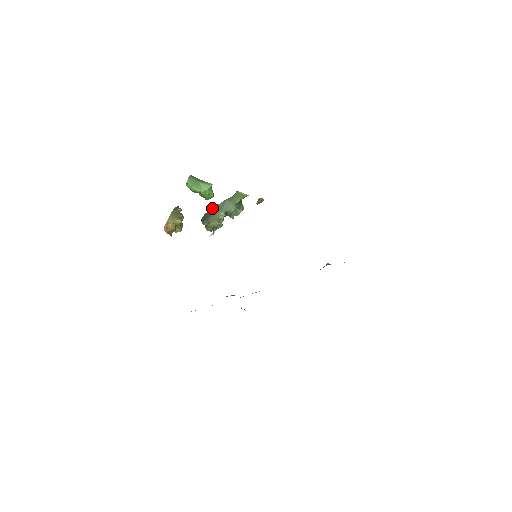
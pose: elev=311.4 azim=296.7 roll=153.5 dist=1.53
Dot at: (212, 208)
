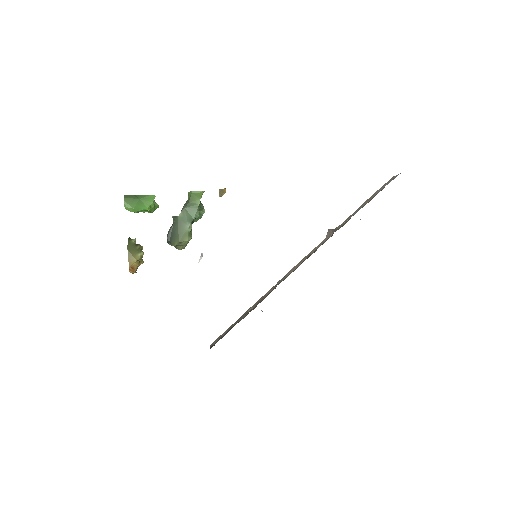
Dot at: (173, 223)
